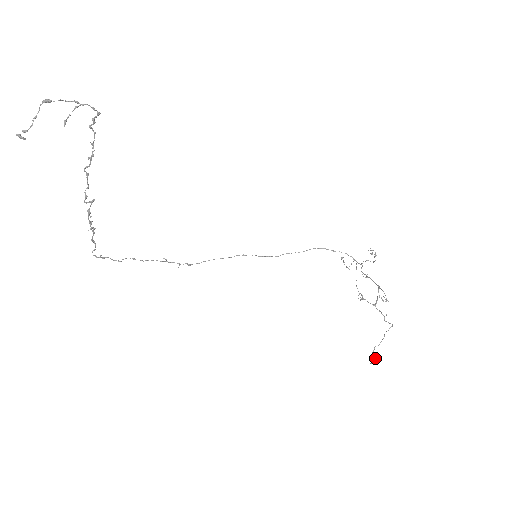
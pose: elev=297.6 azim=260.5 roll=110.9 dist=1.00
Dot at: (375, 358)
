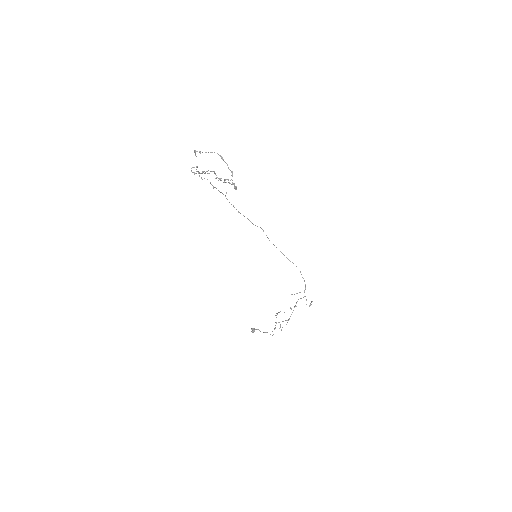
Dot at: (254, 330)
